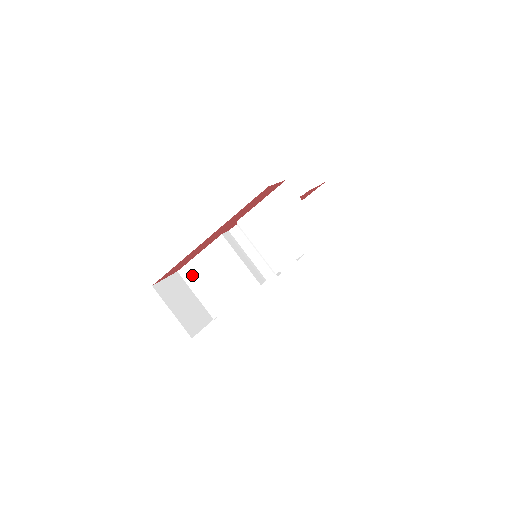
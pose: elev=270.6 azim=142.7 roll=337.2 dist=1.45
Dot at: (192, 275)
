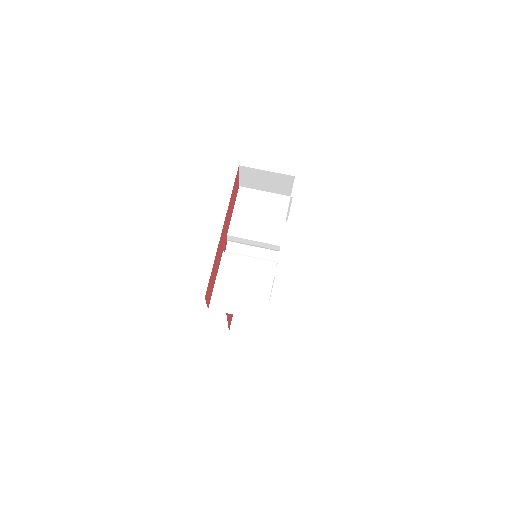
Dot at: (222, 301)
